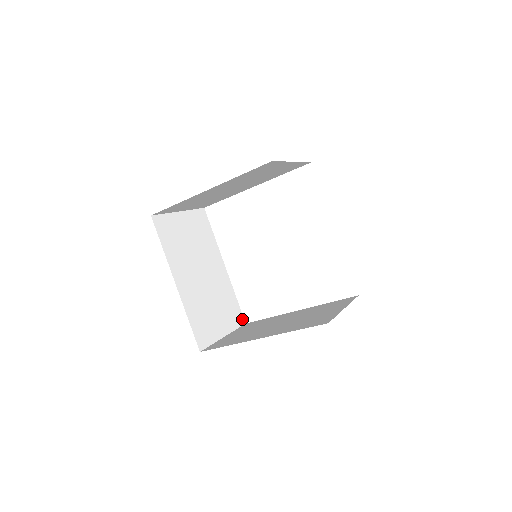
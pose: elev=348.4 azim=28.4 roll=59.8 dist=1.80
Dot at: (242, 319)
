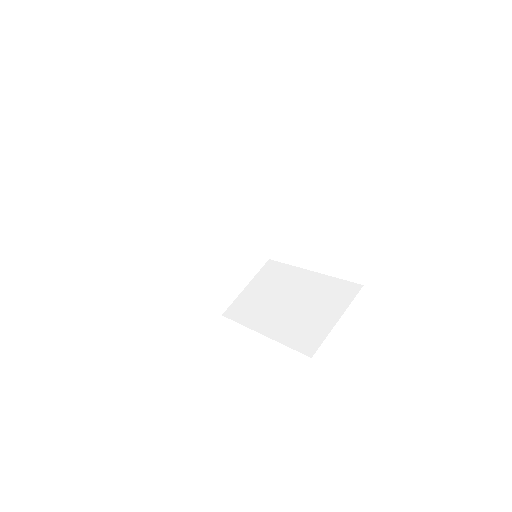
Dot at: (265, 257)
